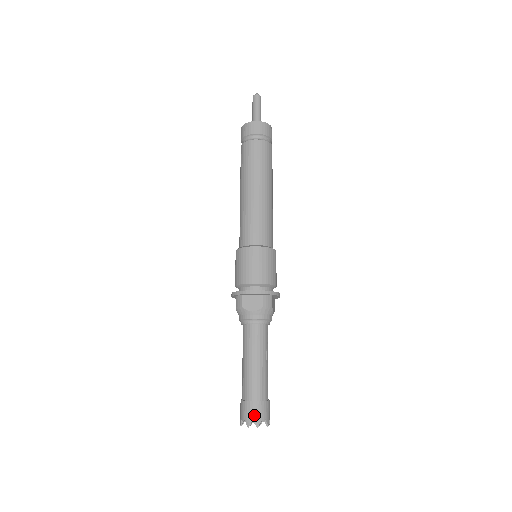
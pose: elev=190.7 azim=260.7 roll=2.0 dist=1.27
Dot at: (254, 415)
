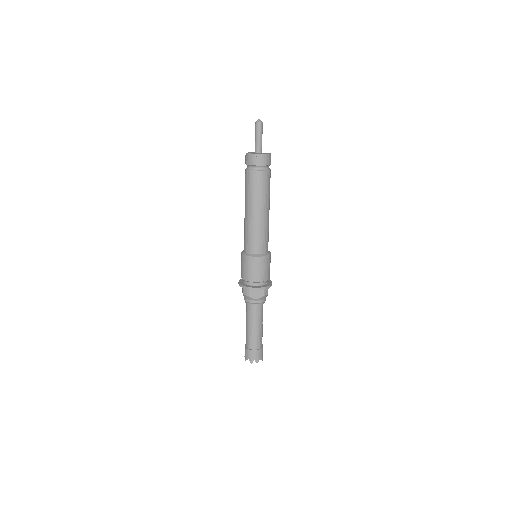
Dot at: (255, 357)
